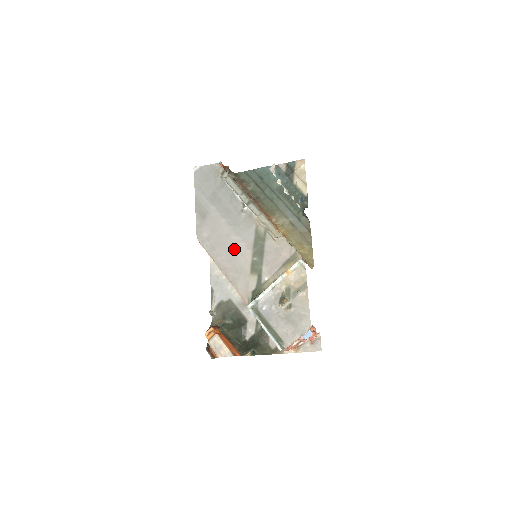
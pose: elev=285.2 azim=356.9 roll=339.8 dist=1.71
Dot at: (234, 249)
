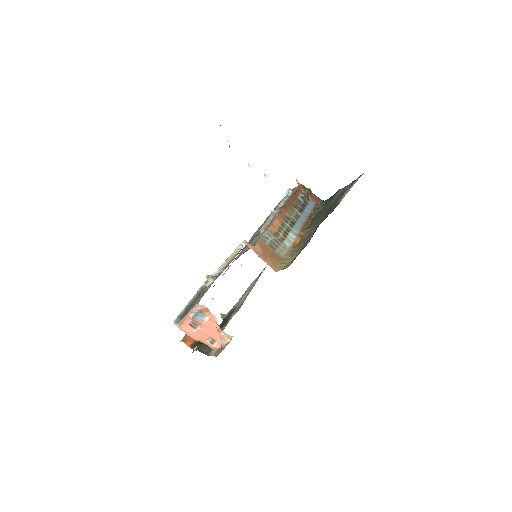
Dot at: occluded
